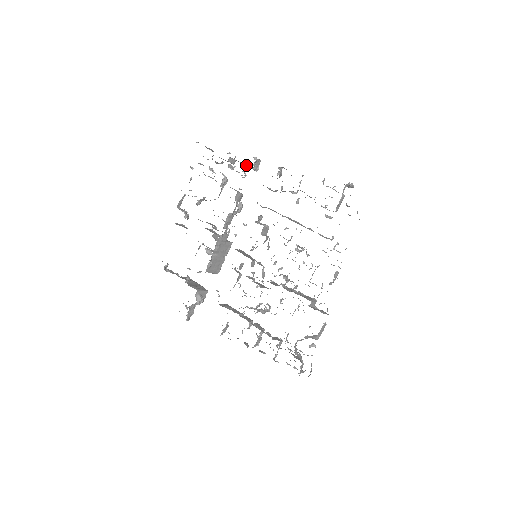
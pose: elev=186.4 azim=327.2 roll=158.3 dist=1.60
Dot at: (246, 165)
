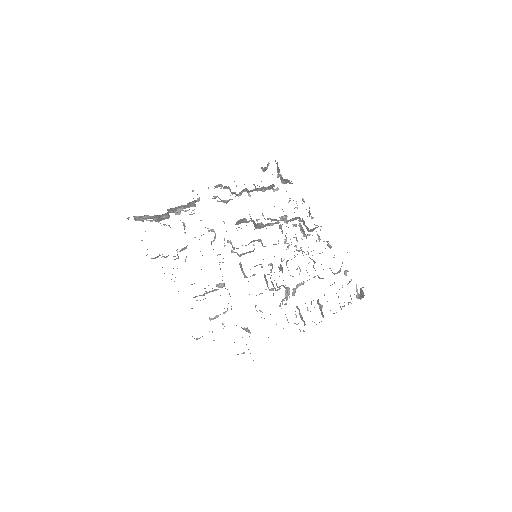
Dot at: (187, 205)
